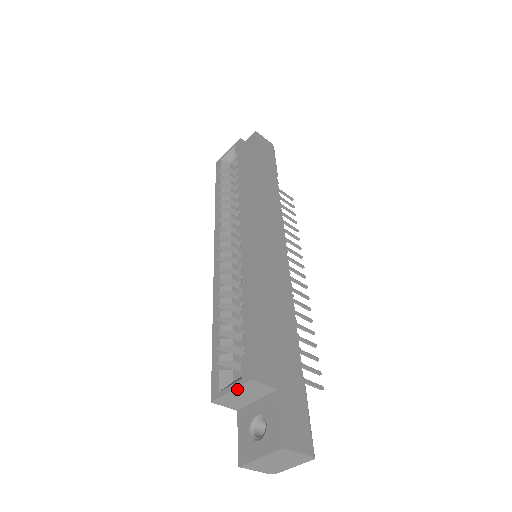
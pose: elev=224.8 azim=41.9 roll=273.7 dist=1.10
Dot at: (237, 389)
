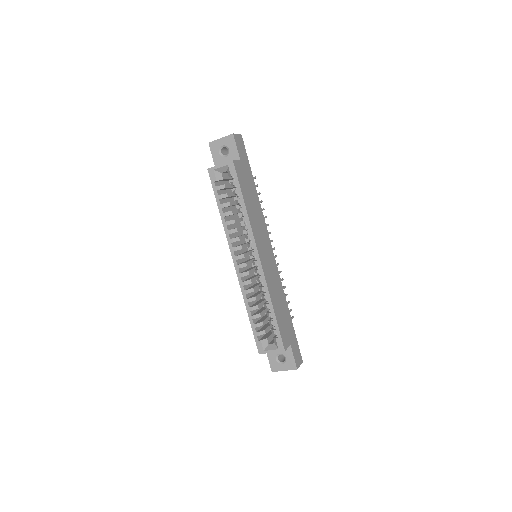
Dot at: occluded
